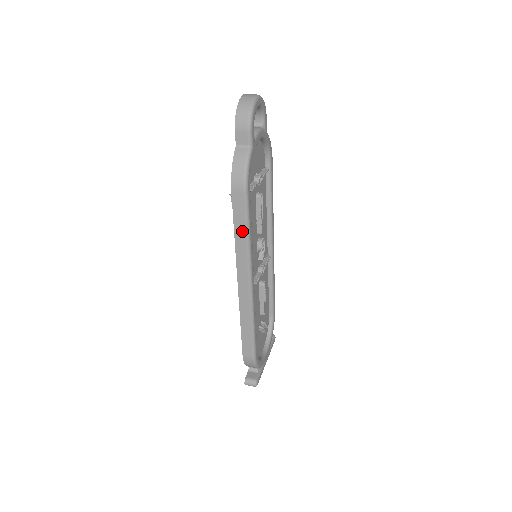
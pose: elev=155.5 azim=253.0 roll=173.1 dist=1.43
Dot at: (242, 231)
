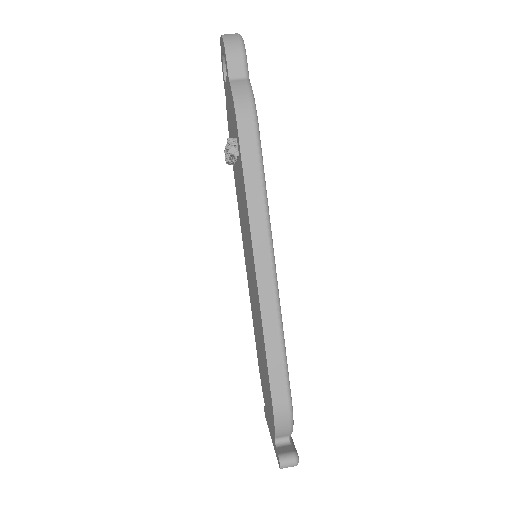
Dot at: (256, 184)
